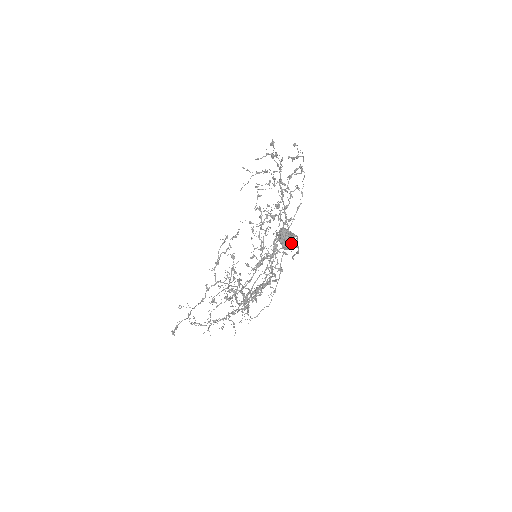
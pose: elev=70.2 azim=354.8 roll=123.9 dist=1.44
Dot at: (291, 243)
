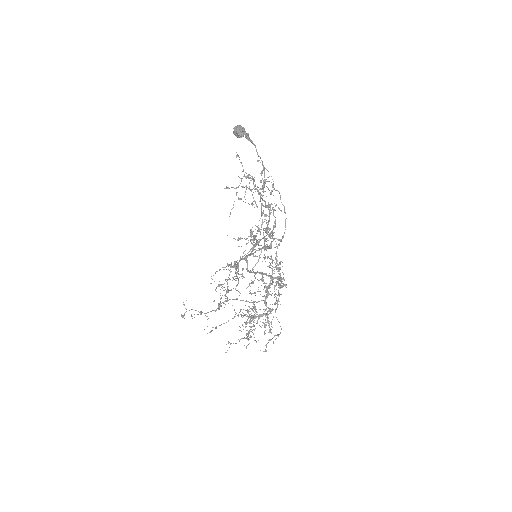
Dot at: (245, 135)
